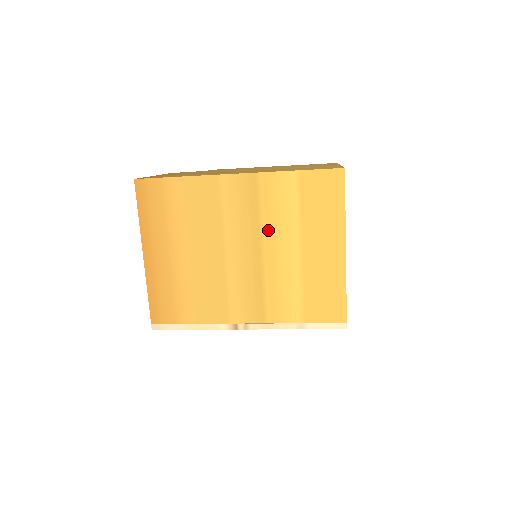
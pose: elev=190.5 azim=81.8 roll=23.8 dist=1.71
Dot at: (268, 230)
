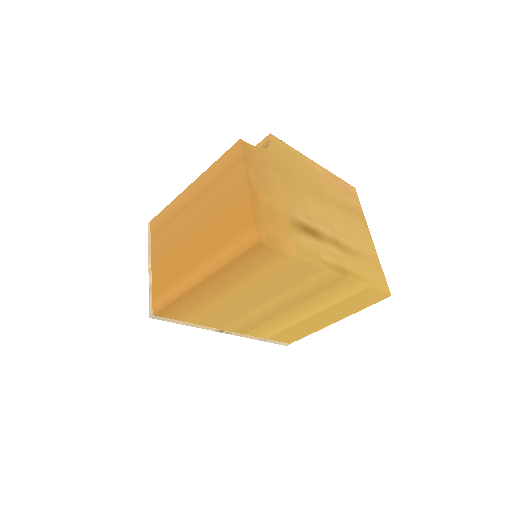
Dot at: (310, 303)
